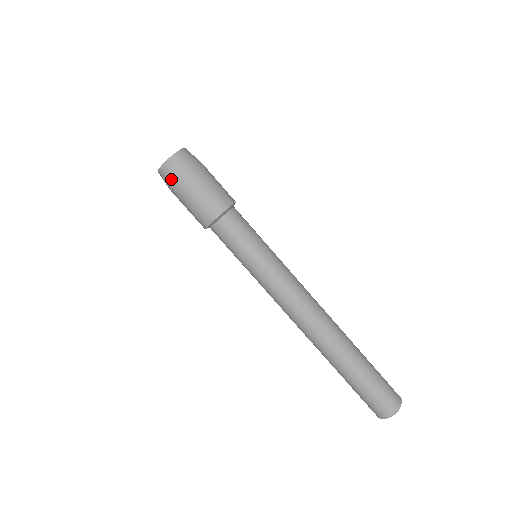
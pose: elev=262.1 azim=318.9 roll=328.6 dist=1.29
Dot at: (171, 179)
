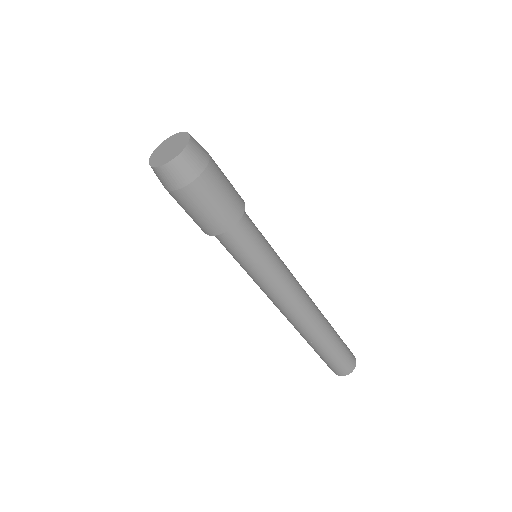
Dot at: (167, 185)
